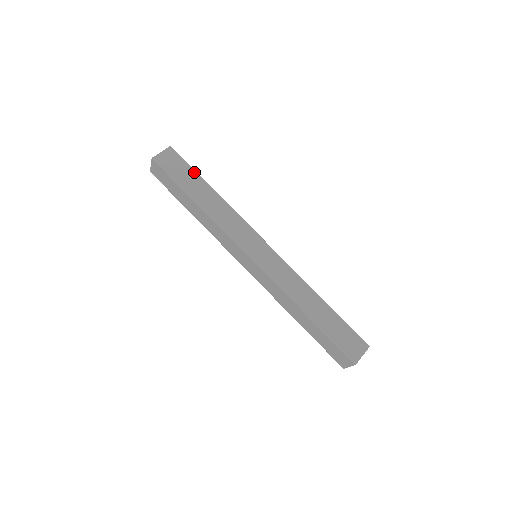
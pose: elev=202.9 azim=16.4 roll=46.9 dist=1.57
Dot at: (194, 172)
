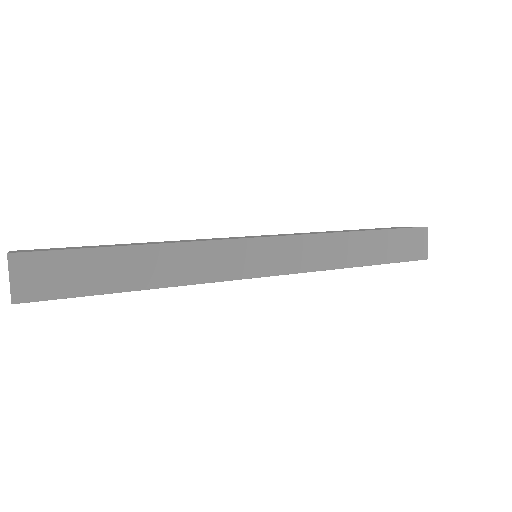
Dot at: (88, 253)
